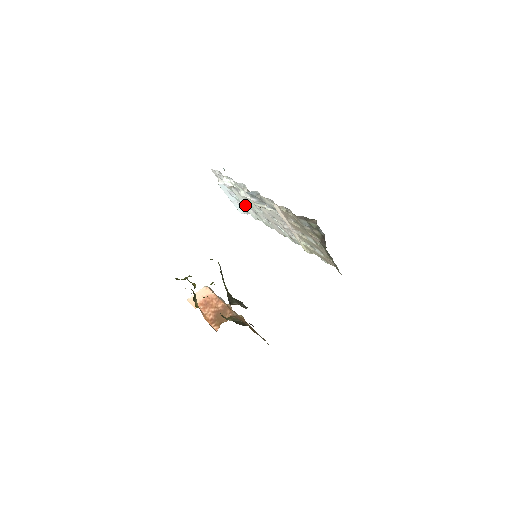
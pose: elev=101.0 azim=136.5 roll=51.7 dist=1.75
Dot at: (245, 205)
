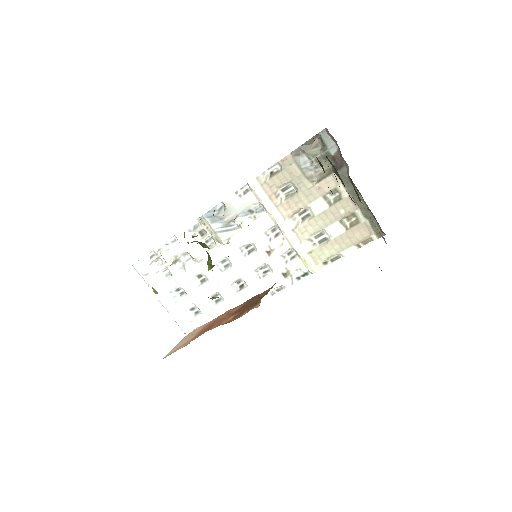
Dot at: (198, 297)
